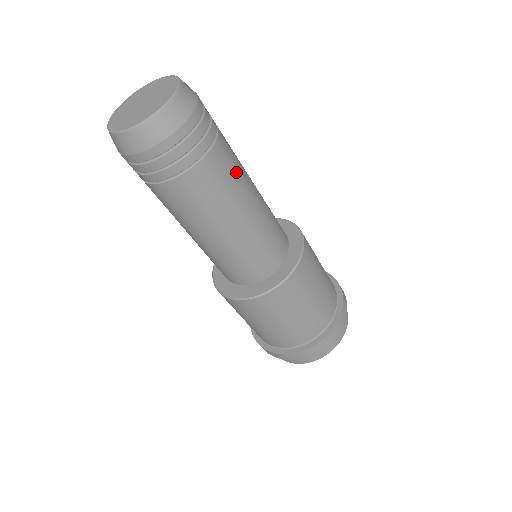
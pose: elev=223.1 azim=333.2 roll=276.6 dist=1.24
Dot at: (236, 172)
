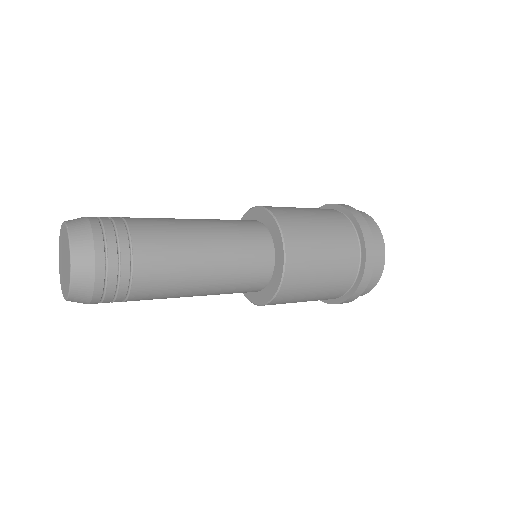
Dot at: (162, 298)
